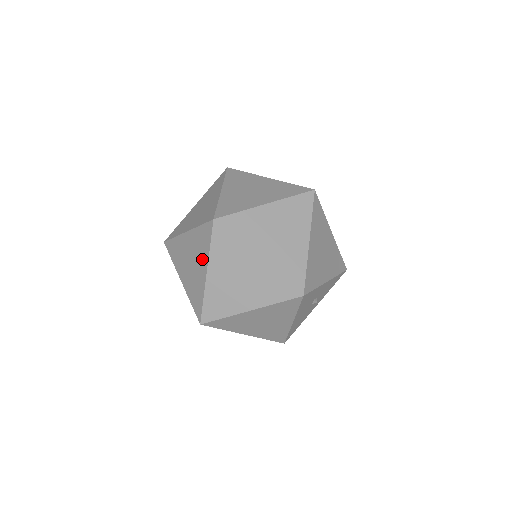
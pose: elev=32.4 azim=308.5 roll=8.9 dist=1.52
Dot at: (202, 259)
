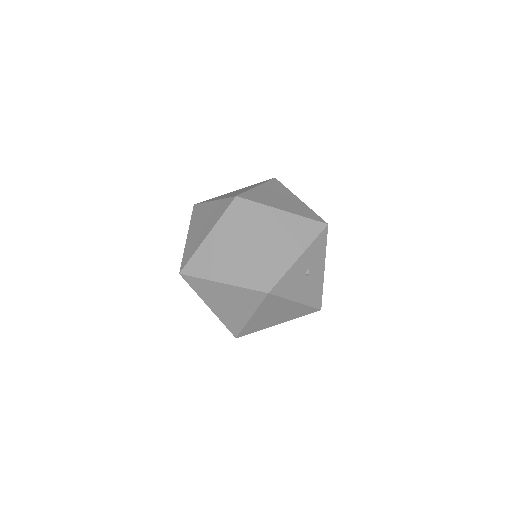
Dot at: occluded
